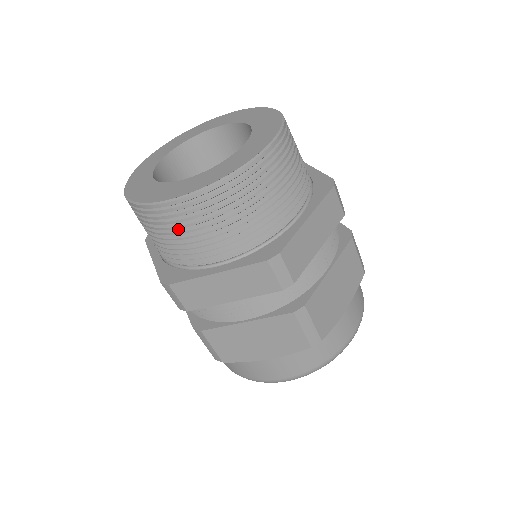
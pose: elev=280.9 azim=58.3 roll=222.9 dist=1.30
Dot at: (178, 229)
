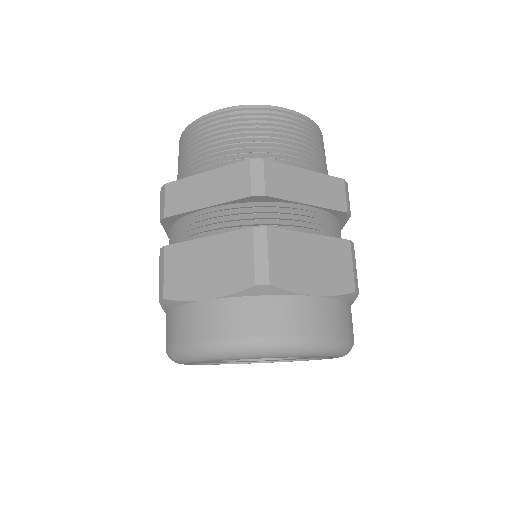
Dot at: (198, 143)
